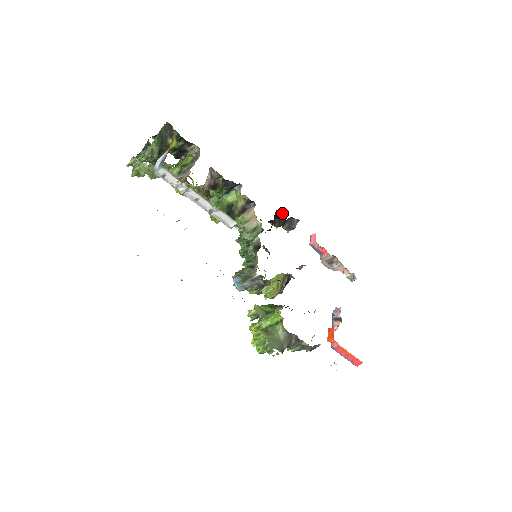
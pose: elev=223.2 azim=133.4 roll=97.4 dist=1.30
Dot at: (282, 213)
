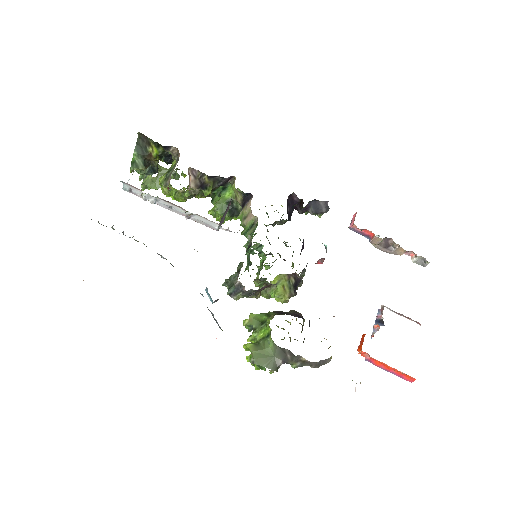
Dot at: (298, 198)
